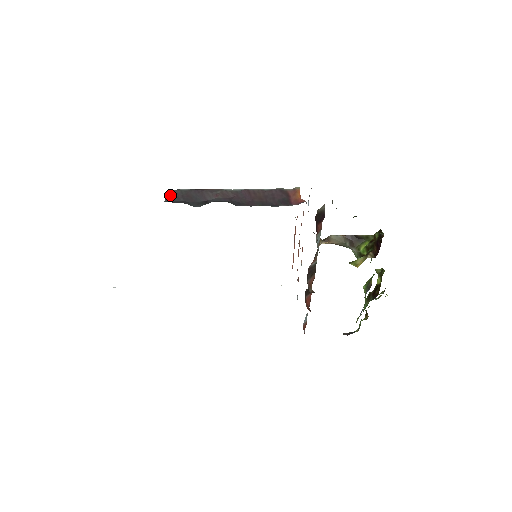
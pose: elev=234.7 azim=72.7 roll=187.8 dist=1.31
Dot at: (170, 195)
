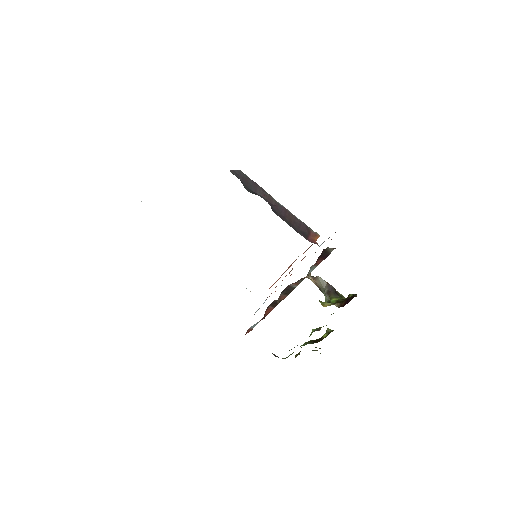
Dot at: (235, 170)
